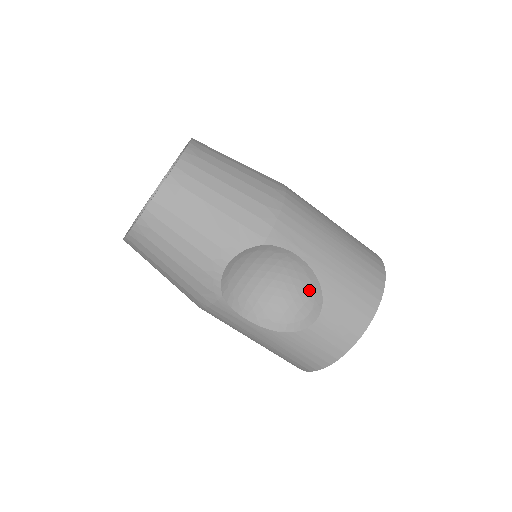
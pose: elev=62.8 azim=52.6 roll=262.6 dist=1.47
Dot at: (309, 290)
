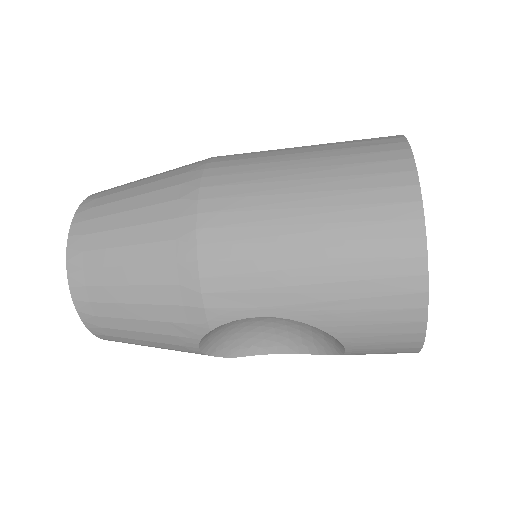
Dot at: occluded
